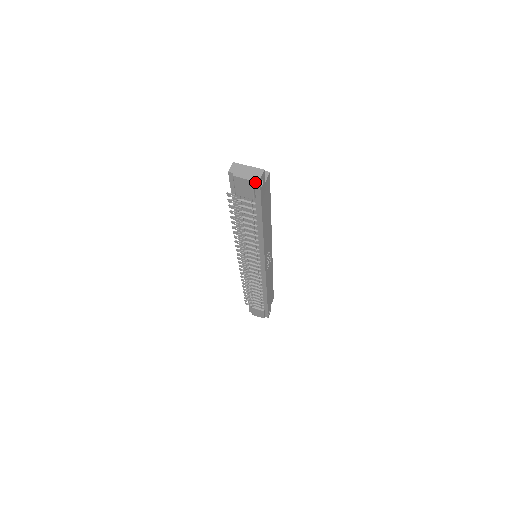
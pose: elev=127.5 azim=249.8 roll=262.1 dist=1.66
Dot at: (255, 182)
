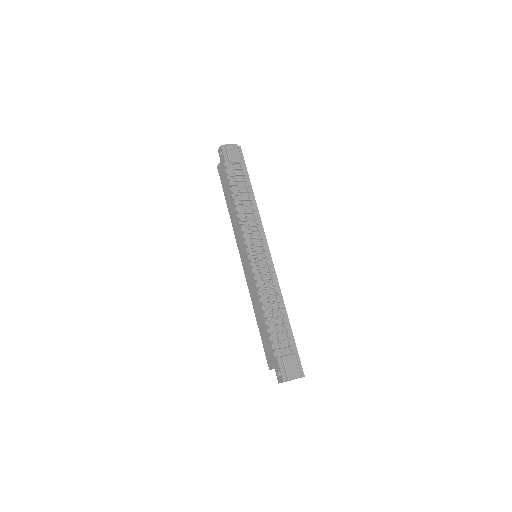
Dot at: (238, 149)
